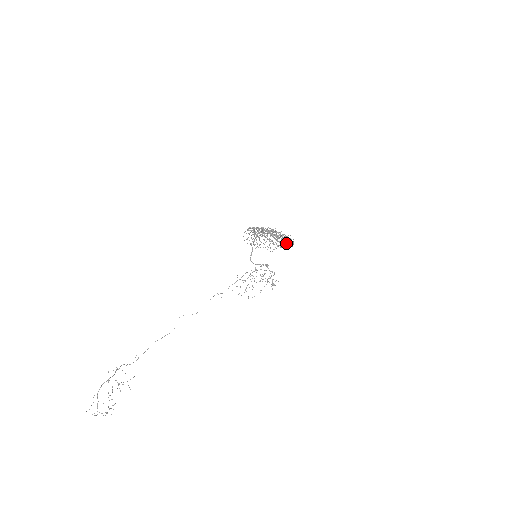
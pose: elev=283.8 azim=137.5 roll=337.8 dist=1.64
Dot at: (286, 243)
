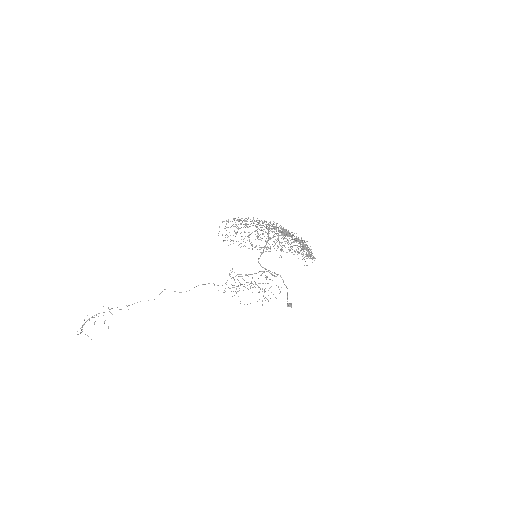
Dot at: occluded
